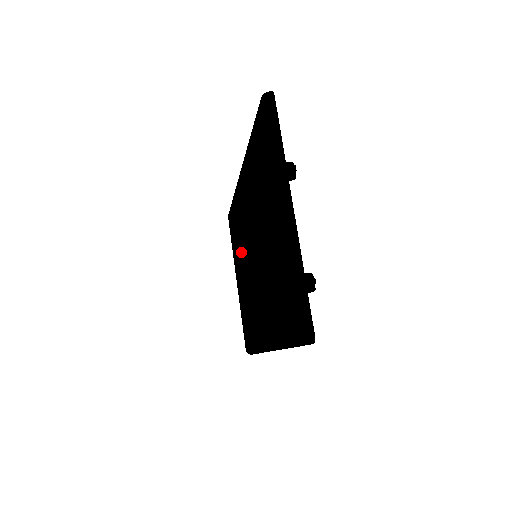
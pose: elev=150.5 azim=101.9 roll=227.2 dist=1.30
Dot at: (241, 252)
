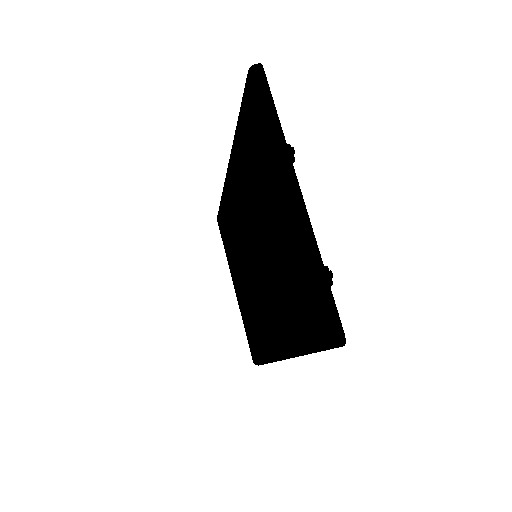
Dot at: (237, 255)
